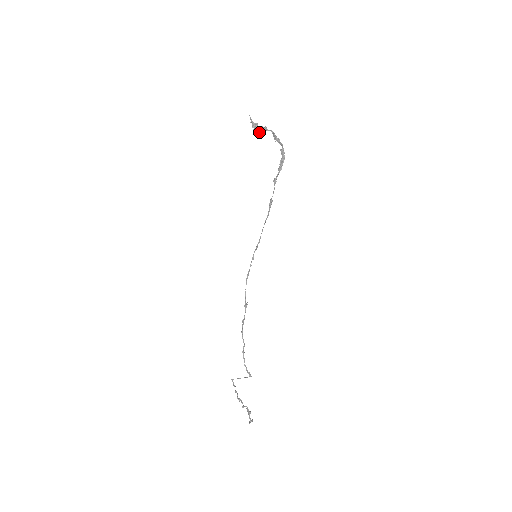
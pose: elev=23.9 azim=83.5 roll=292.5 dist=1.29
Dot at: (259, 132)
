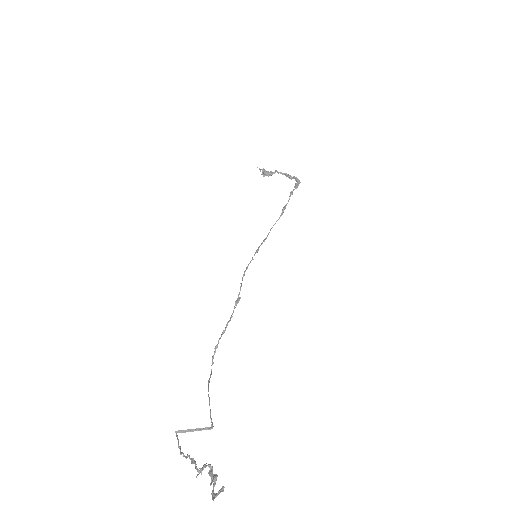
Dot at: (268, 174)
